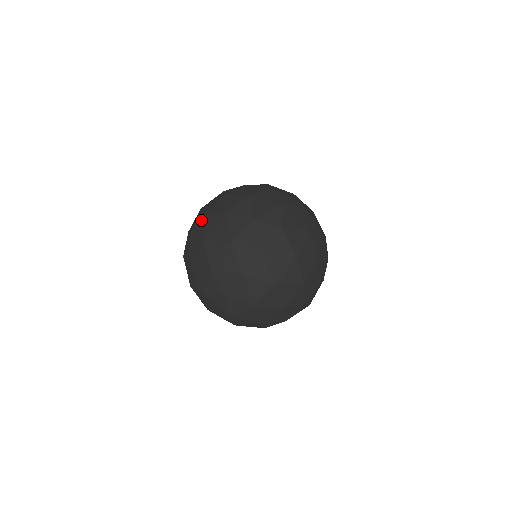
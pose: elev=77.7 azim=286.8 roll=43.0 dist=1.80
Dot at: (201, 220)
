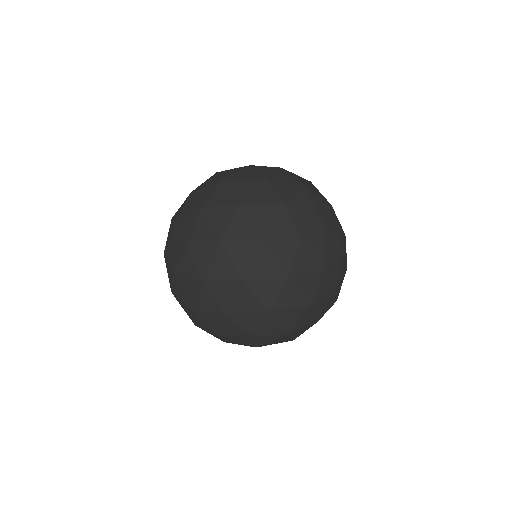
Dot at: (240, 167)
